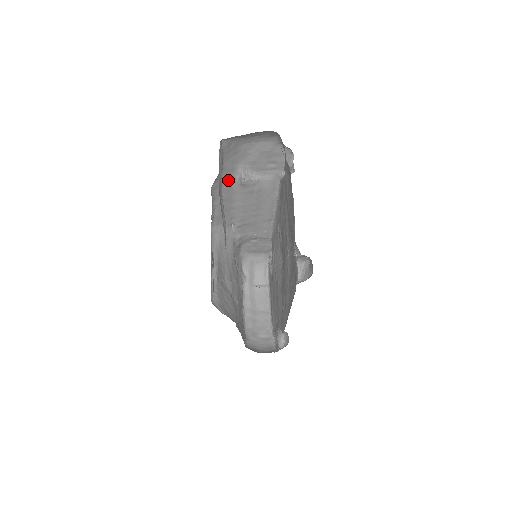
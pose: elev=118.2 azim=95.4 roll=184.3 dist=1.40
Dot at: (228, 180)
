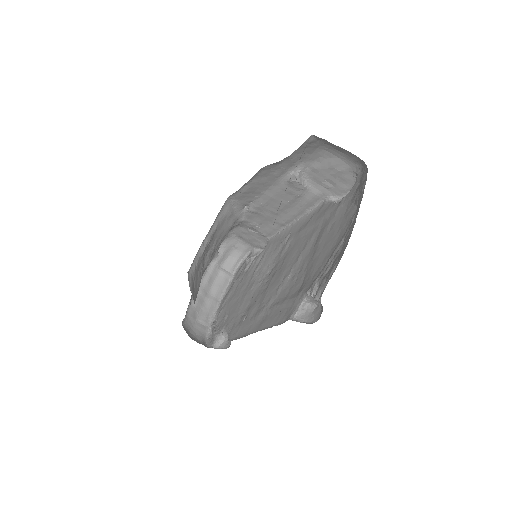
Dot at: (281, 170)
